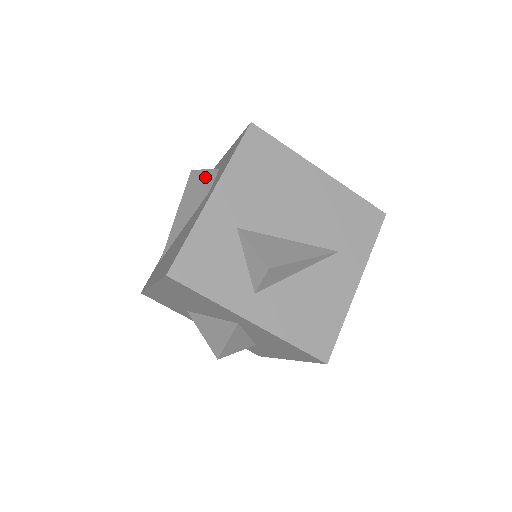
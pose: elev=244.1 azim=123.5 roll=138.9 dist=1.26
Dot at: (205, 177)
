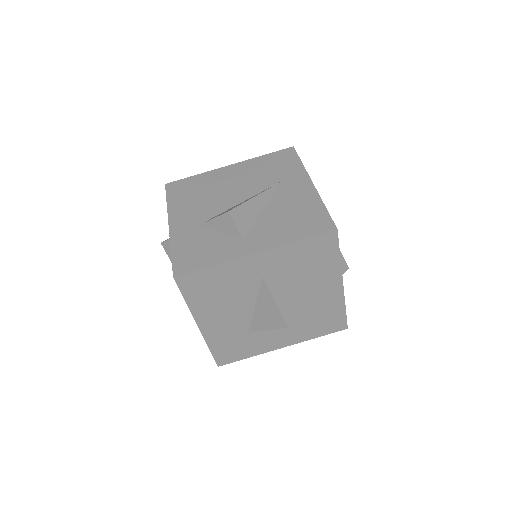
Dot at: occluded
